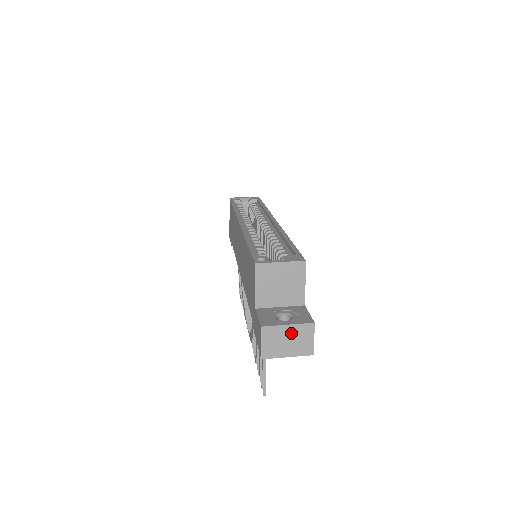
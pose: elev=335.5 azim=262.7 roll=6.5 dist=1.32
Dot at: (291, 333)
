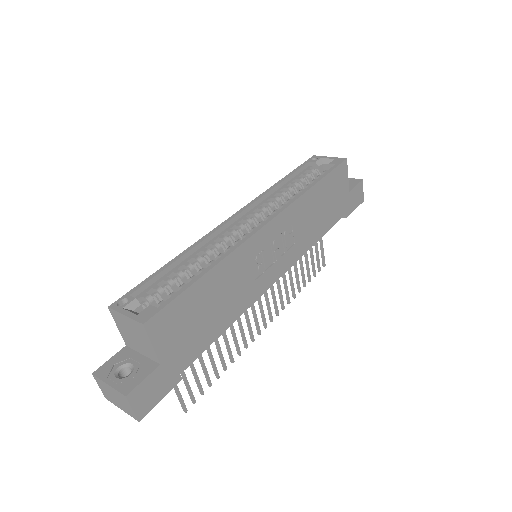
Dot at: (114, 393)
